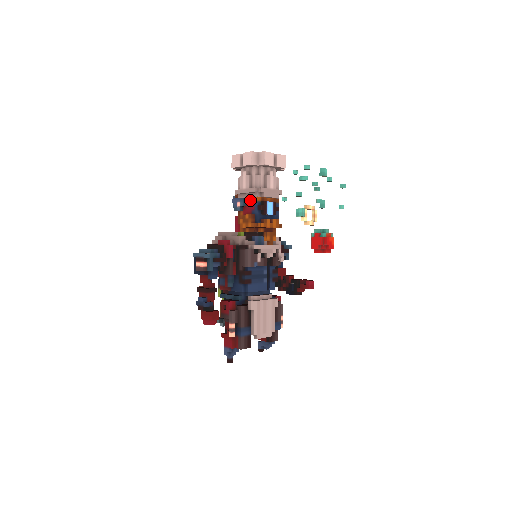
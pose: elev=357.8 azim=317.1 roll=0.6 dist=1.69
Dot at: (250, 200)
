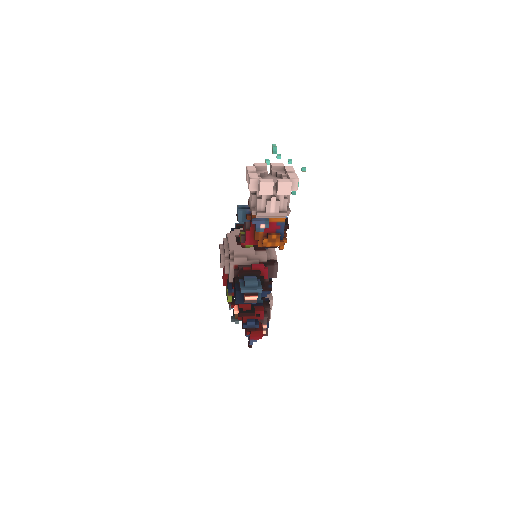
Dot at: (275, 221)
